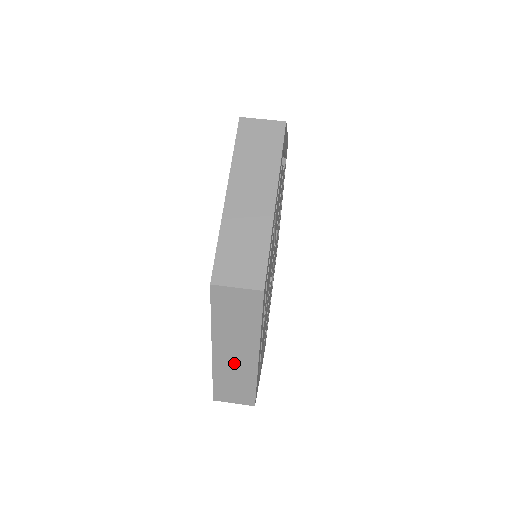
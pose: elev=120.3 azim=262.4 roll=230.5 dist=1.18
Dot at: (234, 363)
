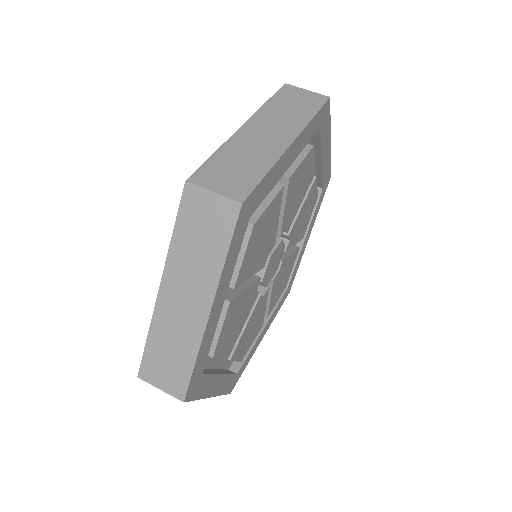
Dot at: (179, 317)
